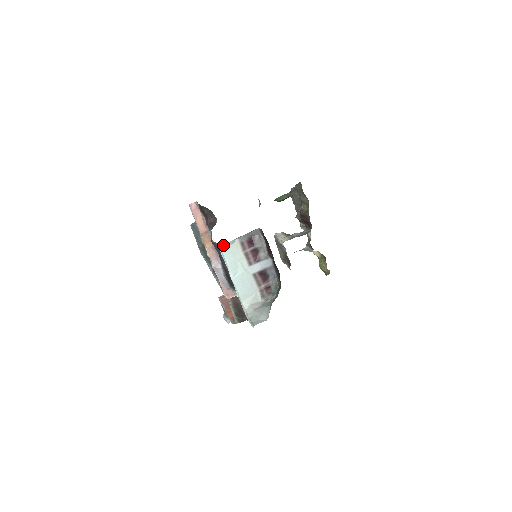
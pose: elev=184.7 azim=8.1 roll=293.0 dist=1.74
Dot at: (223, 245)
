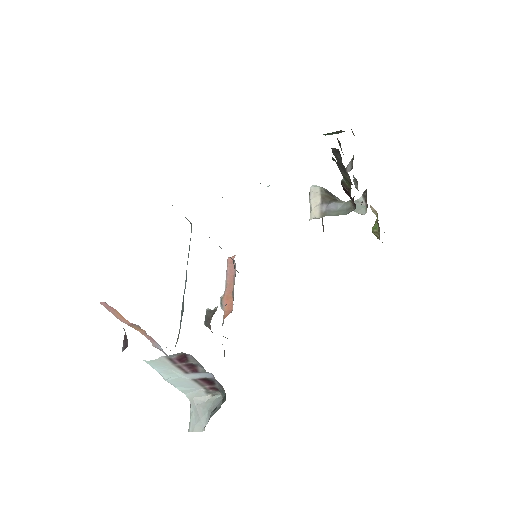
Dot at: (144, 360)
